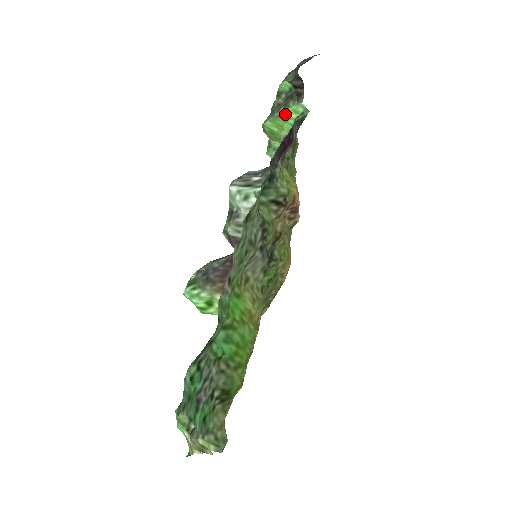
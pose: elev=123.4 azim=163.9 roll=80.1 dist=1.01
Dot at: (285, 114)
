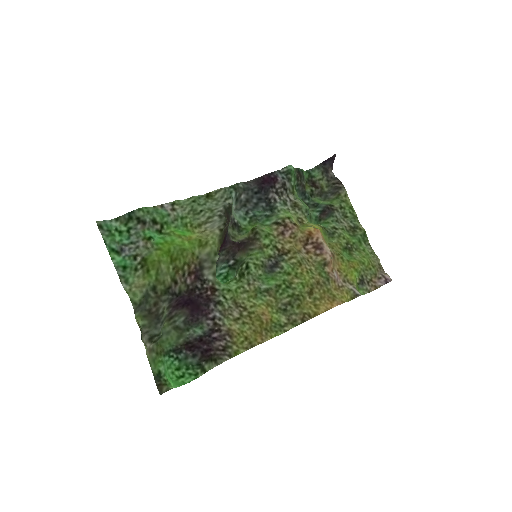
Dot at: (295, 182)
